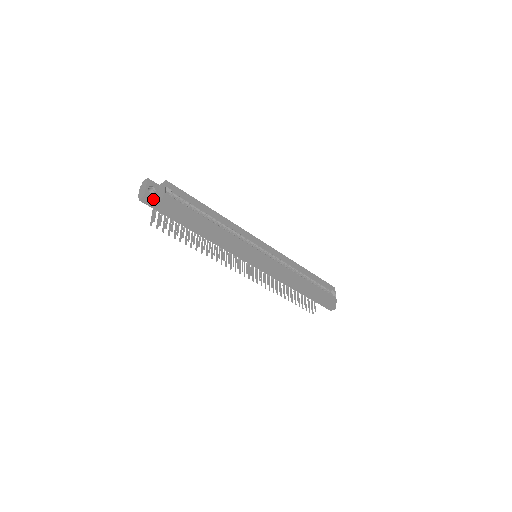
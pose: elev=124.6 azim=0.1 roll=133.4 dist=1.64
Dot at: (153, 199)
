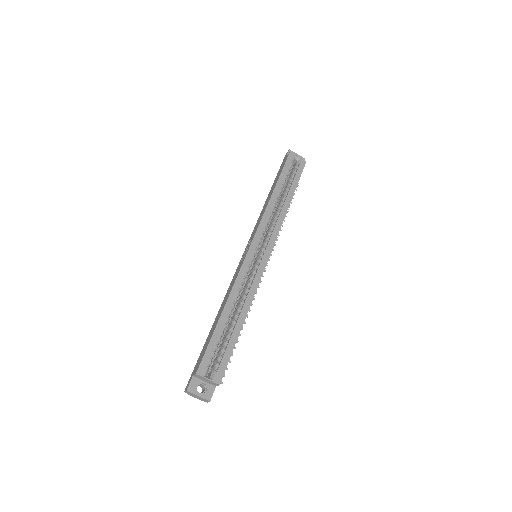
Dot at: (212, 390)
